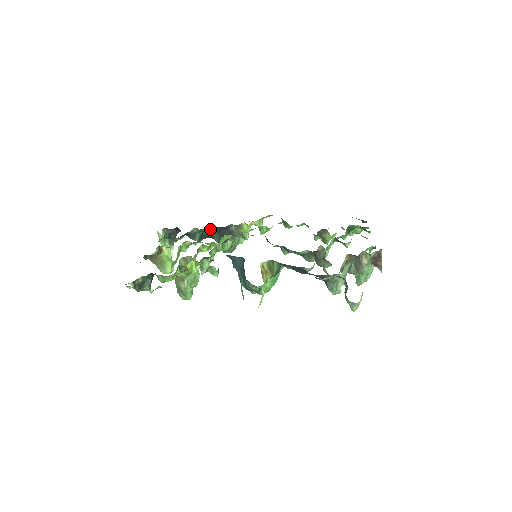
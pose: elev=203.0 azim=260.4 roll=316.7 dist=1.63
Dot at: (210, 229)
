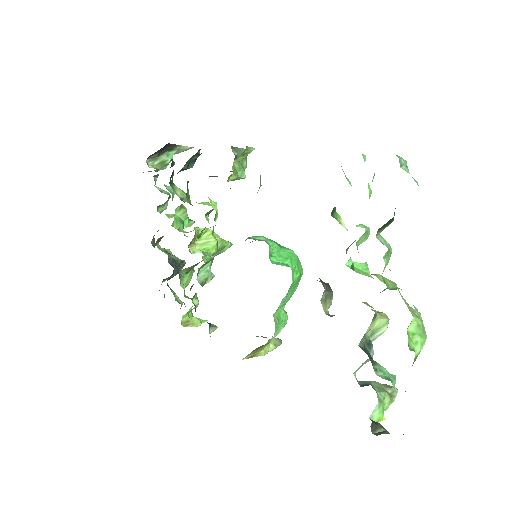
Dot at: (193, 158)
